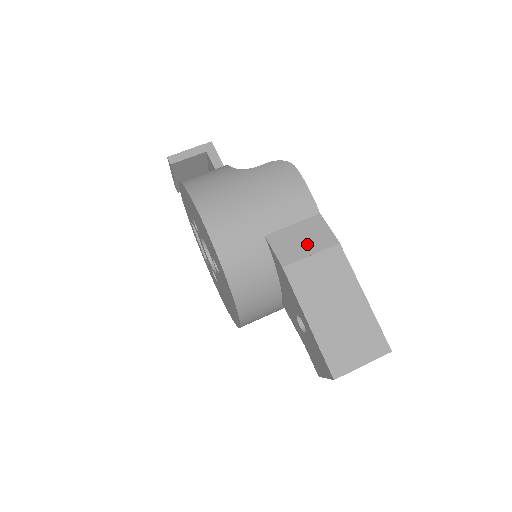
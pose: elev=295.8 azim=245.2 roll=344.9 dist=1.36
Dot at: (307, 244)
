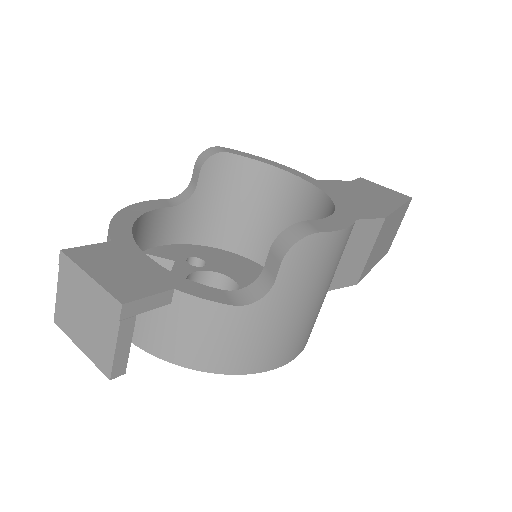
Dot at: (363, 252)
